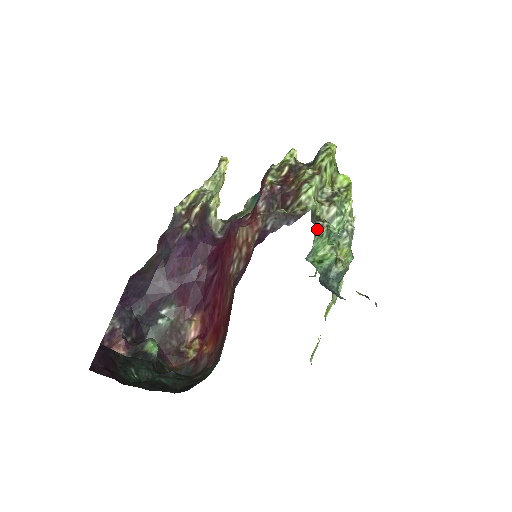
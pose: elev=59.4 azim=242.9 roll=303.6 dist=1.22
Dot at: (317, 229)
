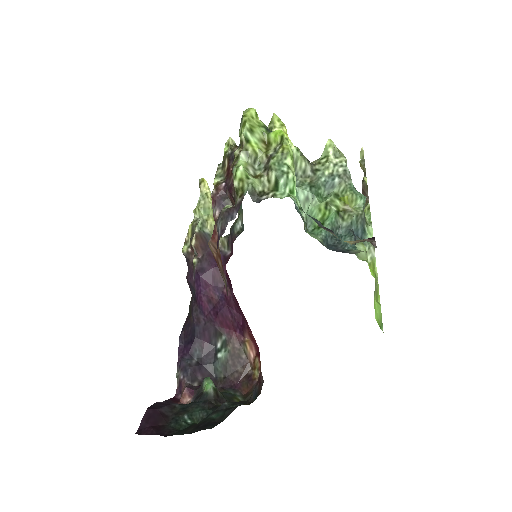
Dot at: (296, 196)
